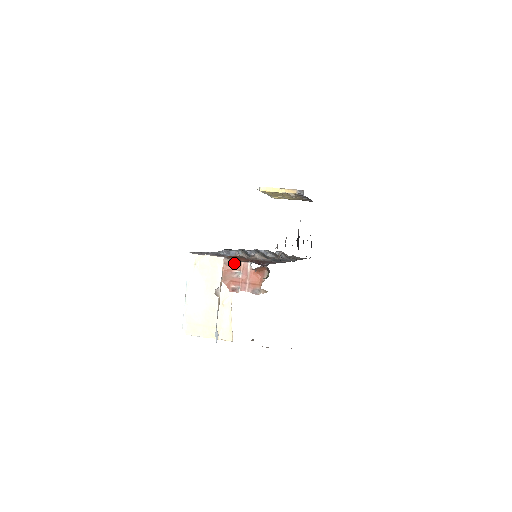
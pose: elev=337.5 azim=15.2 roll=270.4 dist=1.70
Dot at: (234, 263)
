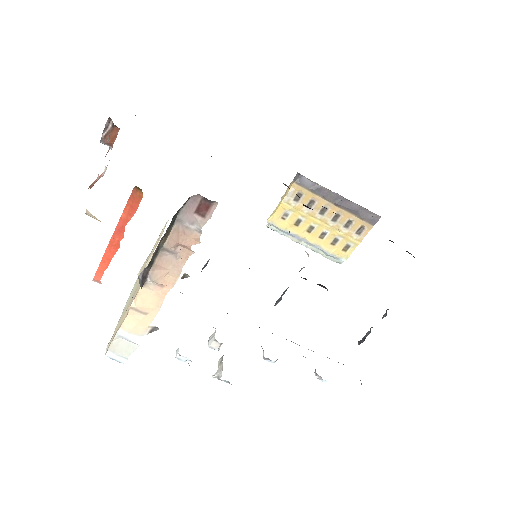
Dot at: occluded
